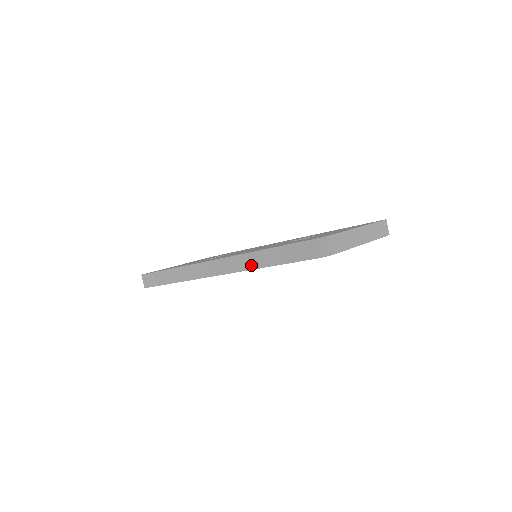
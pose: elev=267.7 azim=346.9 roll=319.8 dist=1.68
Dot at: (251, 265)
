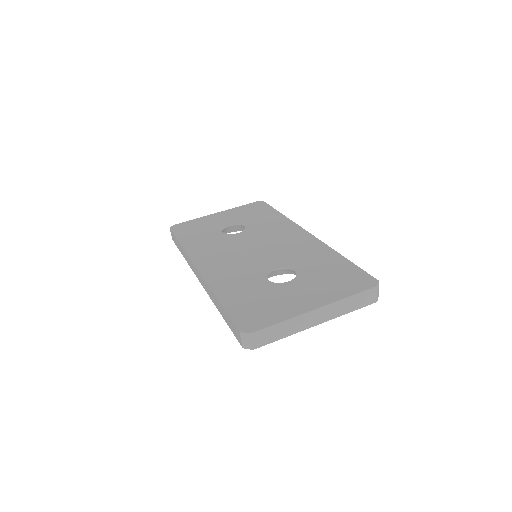
Dot at: (213, 300)
